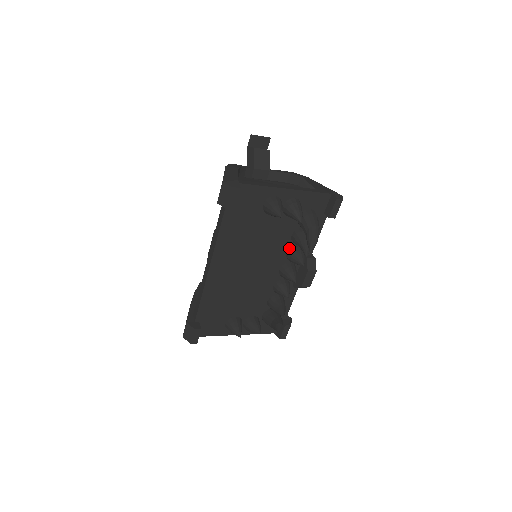
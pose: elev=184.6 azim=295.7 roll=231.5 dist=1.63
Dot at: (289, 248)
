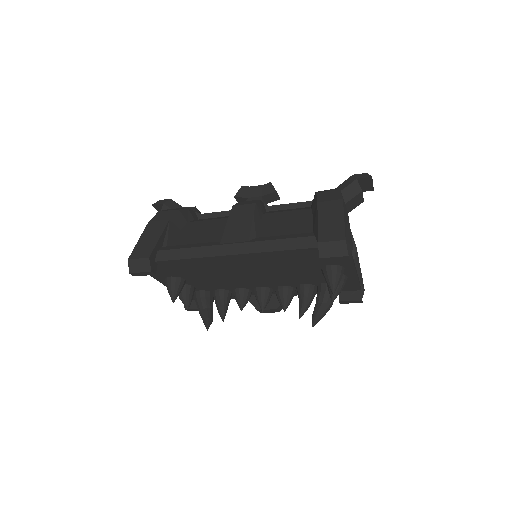
Dot at: (289, 285)
